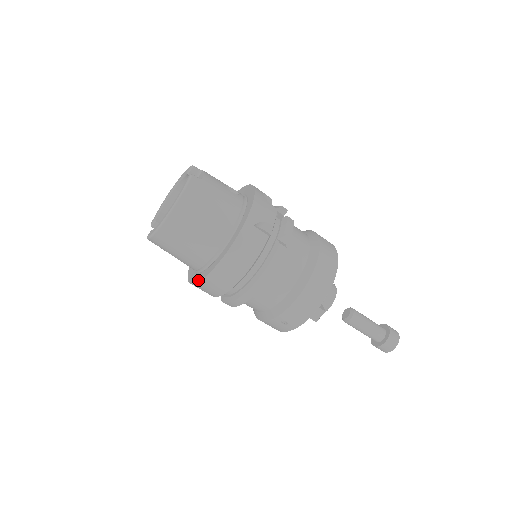
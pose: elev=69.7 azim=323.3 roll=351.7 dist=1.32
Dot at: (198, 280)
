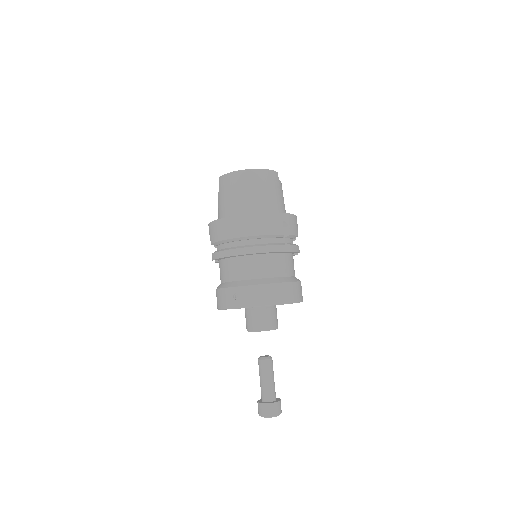
Dot at: (221, 218)
